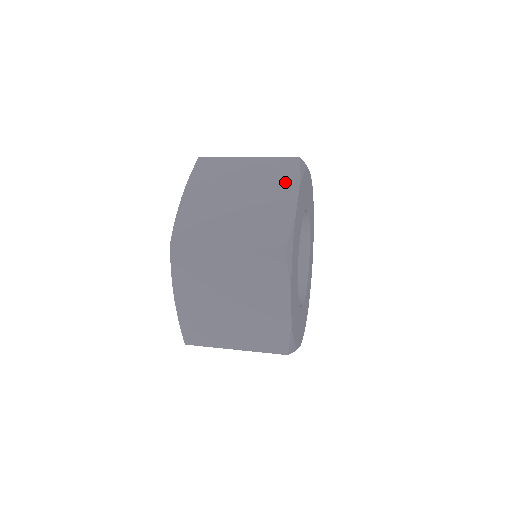
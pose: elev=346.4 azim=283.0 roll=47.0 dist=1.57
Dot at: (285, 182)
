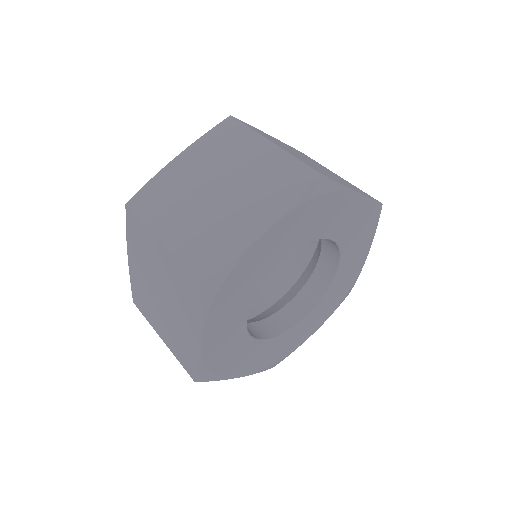
Dot at: (276, 198)
